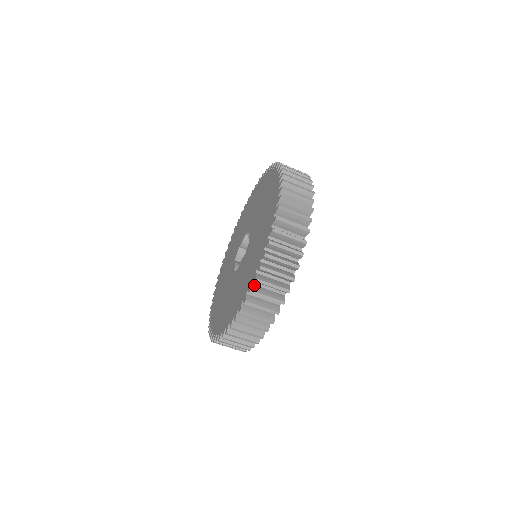
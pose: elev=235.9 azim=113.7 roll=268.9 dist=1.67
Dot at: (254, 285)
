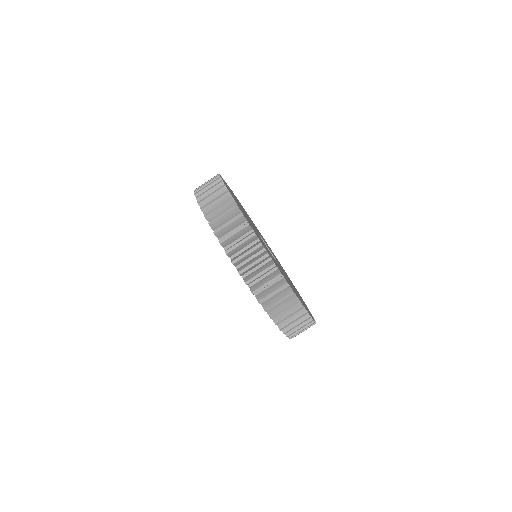
Dot at: occluded
